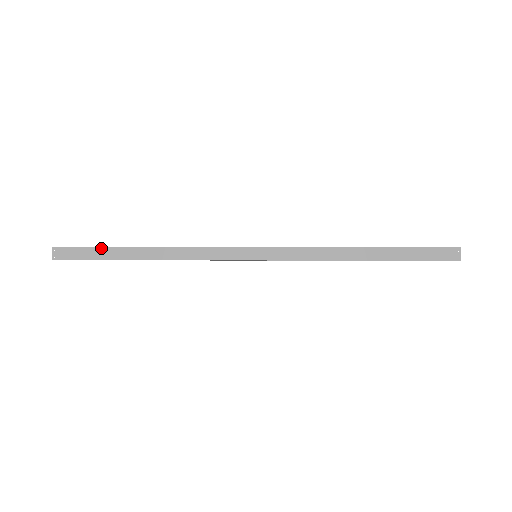
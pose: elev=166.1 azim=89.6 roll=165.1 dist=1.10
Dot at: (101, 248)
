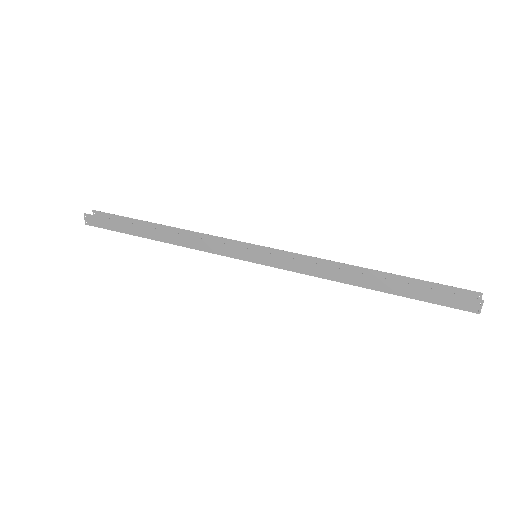
Dot at: (121, 222)
